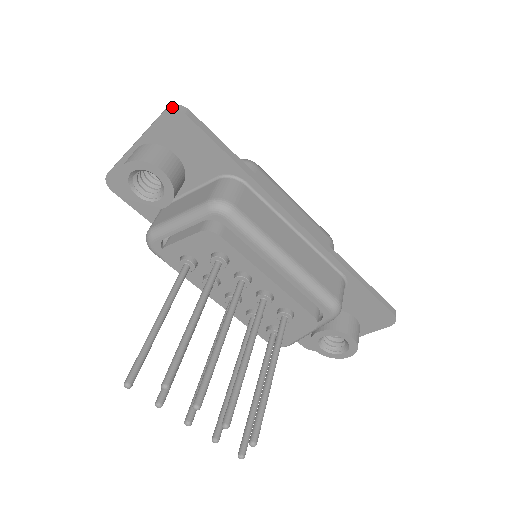
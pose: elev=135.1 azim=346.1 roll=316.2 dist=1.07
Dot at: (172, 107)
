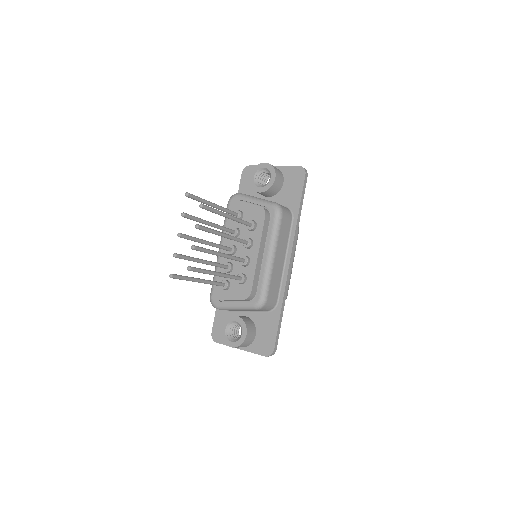
Dot at: (304, 168)
